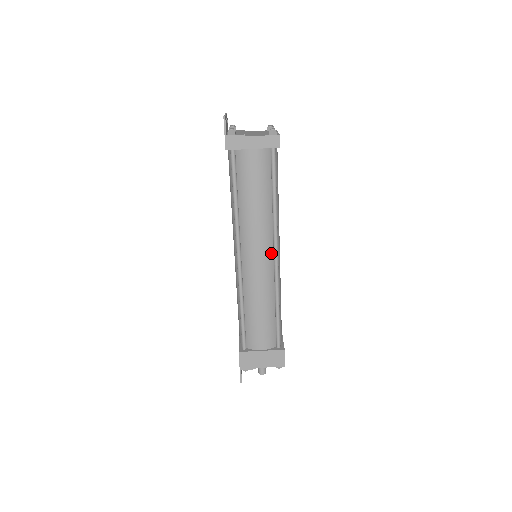
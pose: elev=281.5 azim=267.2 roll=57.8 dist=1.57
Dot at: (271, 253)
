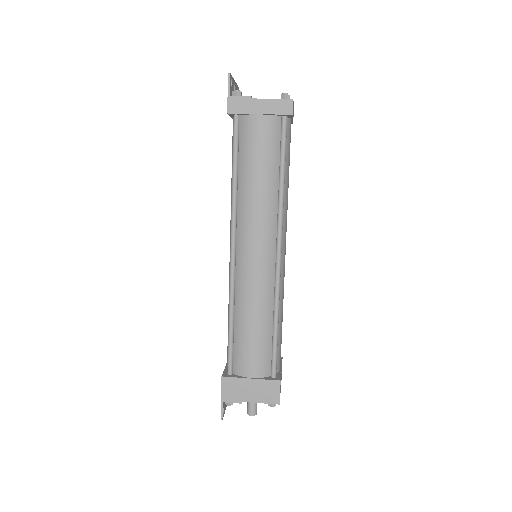
Dot at: (273, 249)
